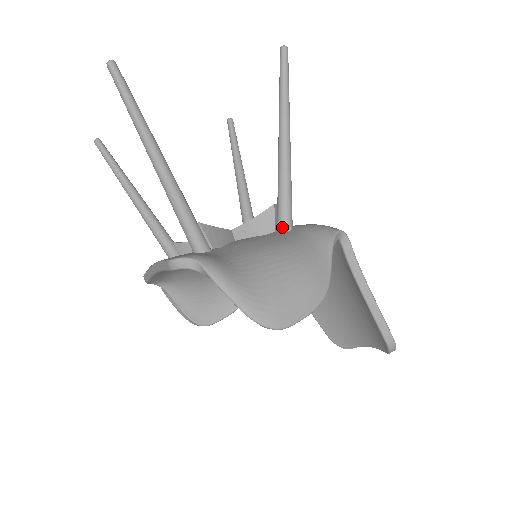
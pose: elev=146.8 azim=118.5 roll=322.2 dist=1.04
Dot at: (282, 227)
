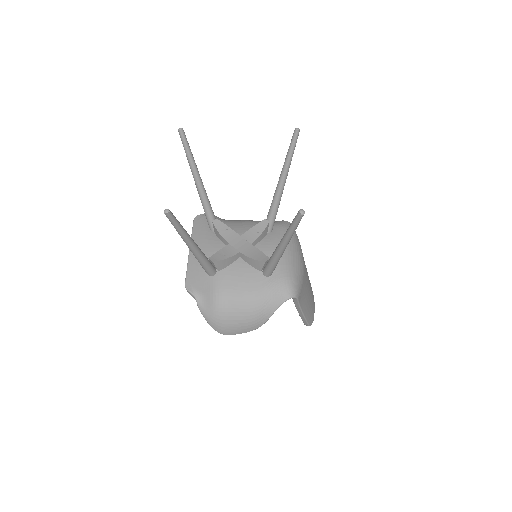
Dot at: (264, 274)
